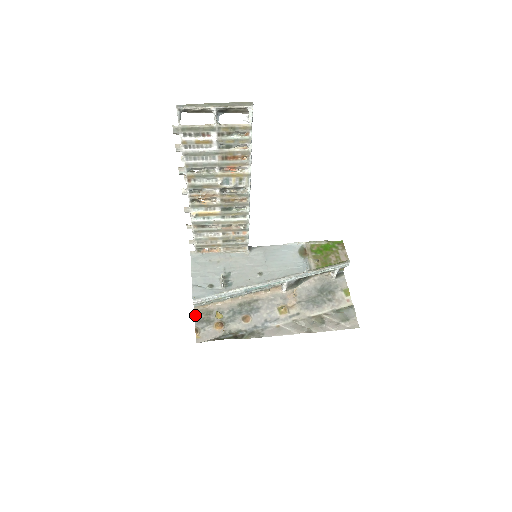
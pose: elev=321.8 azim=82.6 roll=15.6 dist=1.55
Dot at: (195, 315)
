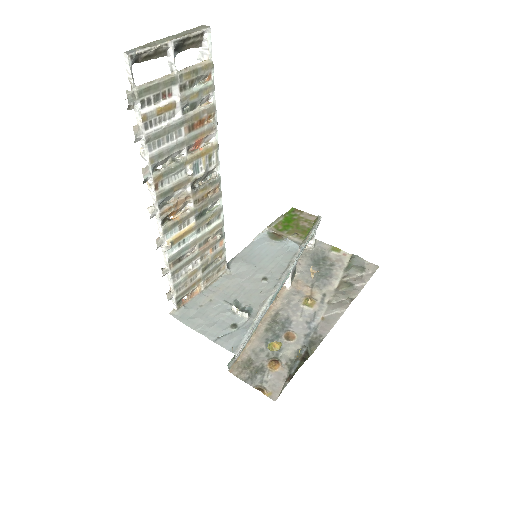
Dot at: (238, 377)
